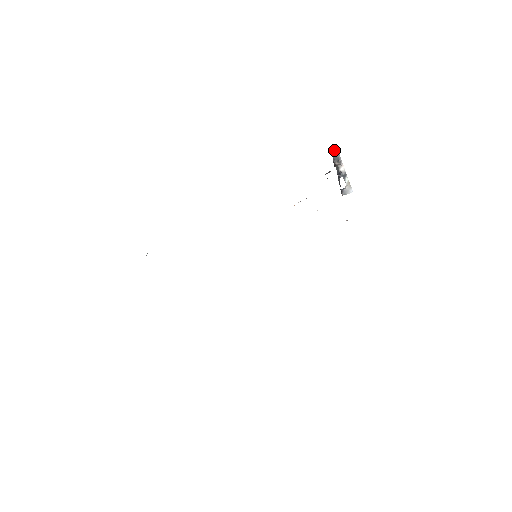
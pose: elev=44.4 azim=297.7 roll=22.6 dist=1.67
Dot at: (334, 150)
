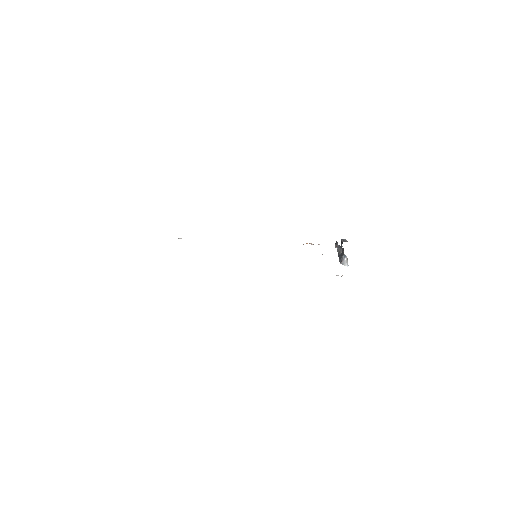
Dot at: occluded
